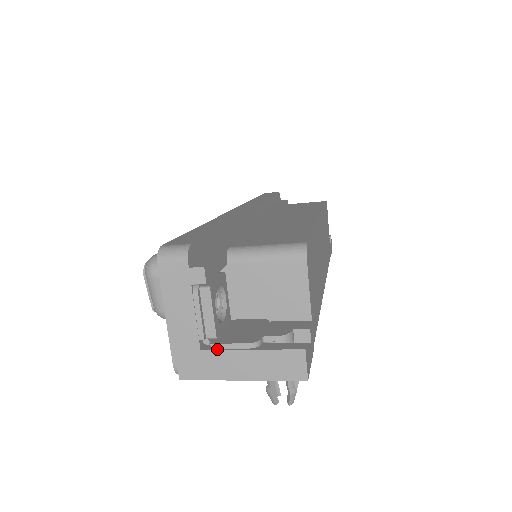
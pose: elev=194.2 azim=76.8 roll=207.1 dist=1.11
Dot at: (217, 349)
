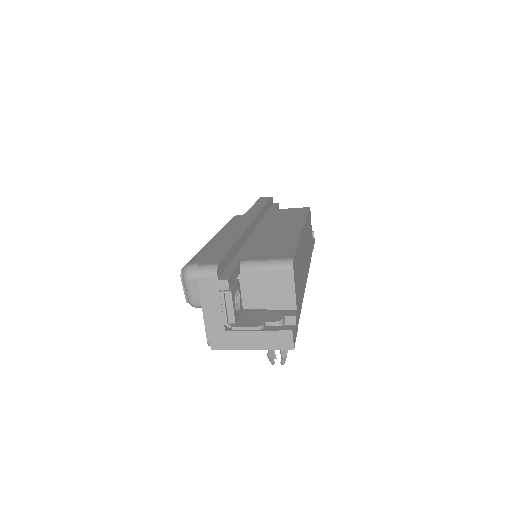
Dot at: (236, 330)
